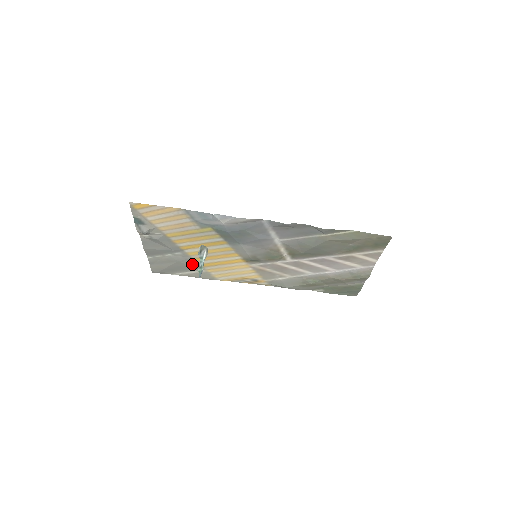
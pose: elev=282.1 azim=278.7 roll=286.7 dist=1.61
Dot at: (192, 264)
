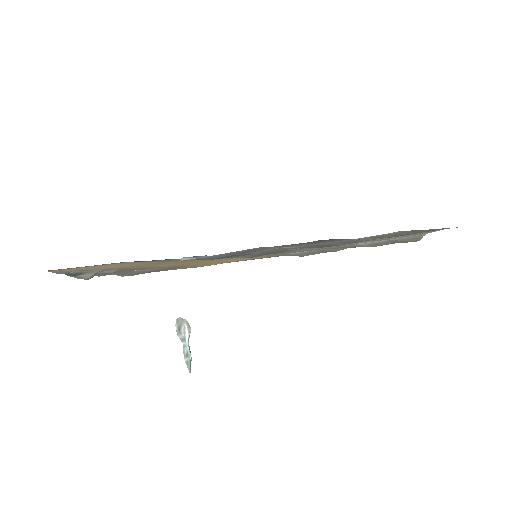
Dot at: (171, 268)
